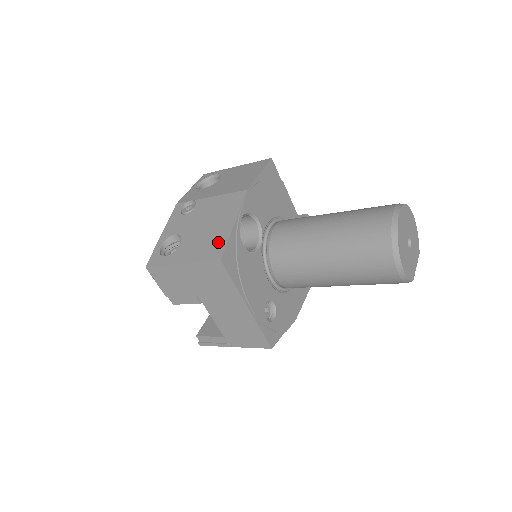
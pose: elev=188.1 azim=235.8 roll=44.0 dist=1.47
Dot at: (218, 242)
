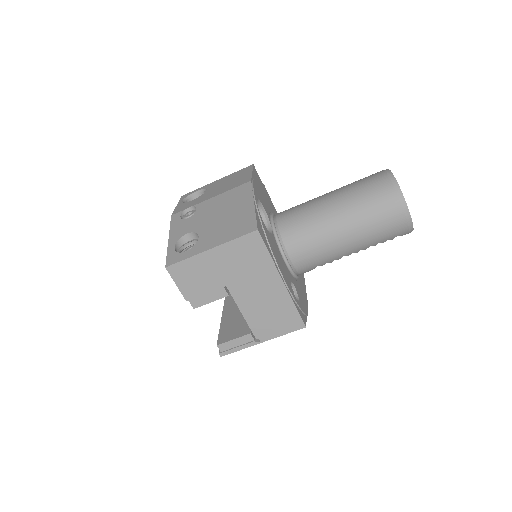
Dot at: (245, 220)
